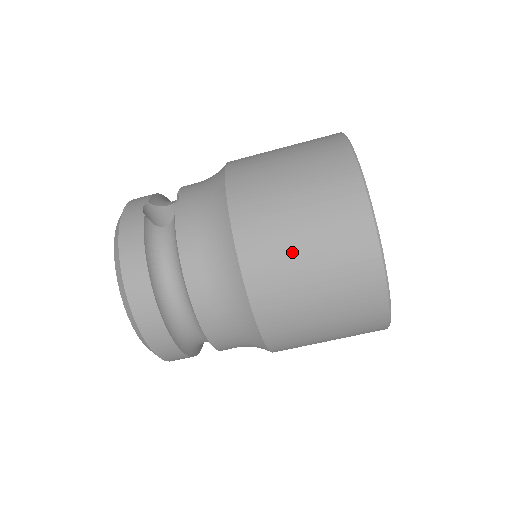
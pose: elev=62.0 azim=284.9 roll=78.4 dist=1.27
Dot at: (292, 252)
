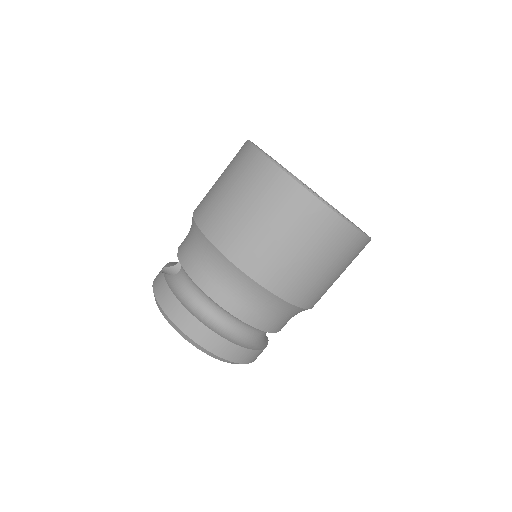
Dot at: (247, 224)
